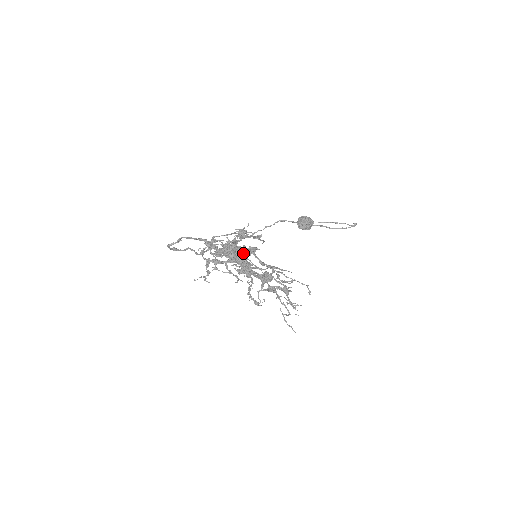
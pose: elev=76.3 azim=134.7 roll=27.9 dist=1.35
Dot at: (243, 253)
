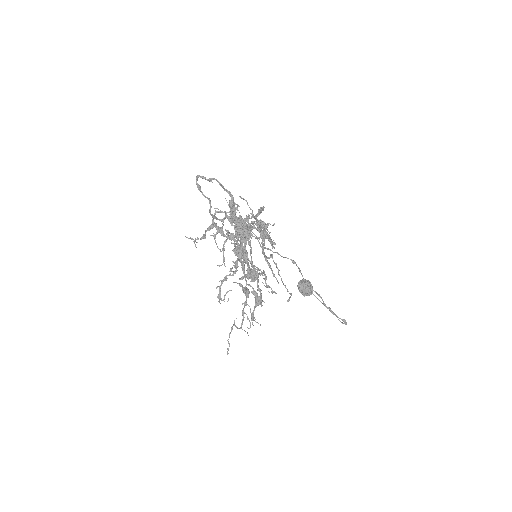
Dot at: occluded
